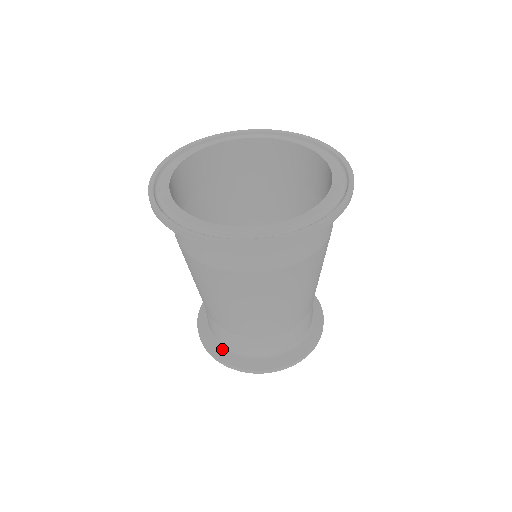
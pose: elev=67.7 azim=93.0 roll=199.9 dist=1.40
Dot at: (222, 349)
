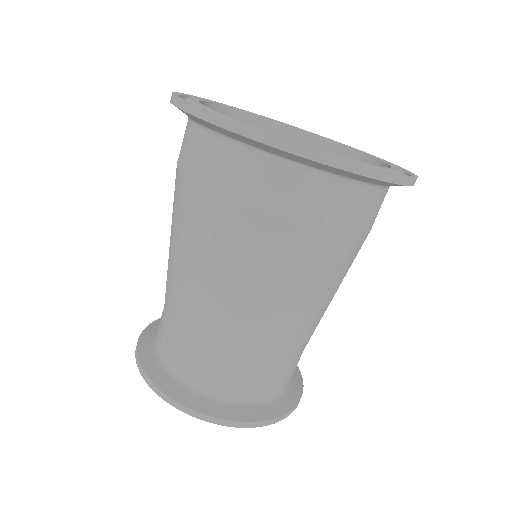
Dot at: (152, 354)
